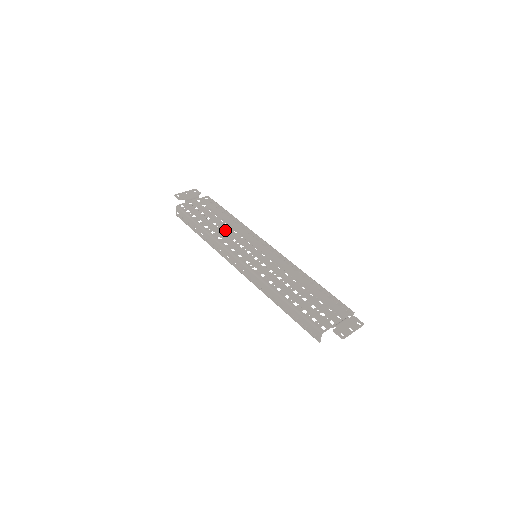
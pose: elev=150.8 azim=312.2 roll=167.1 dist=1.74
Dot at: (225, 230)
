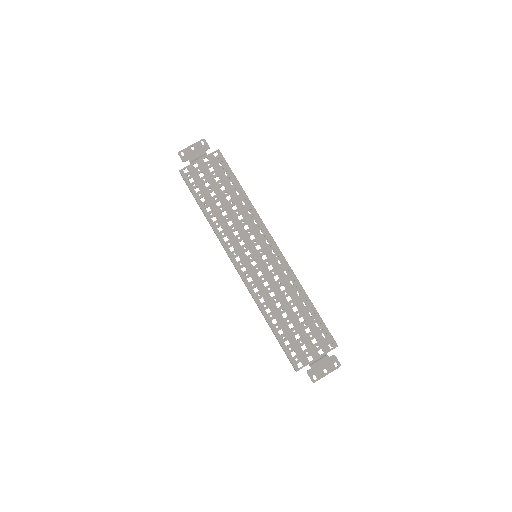
Dot at: (228, 216)
